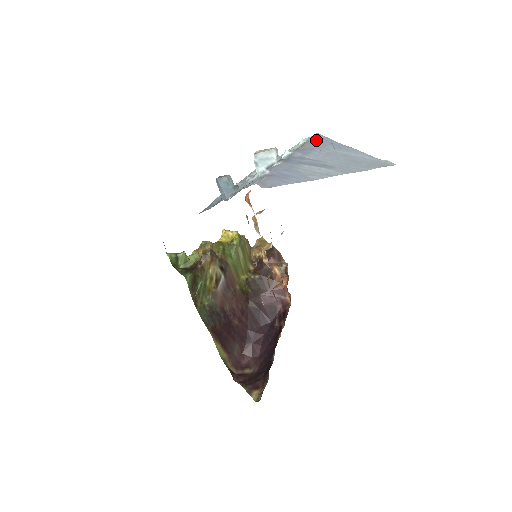
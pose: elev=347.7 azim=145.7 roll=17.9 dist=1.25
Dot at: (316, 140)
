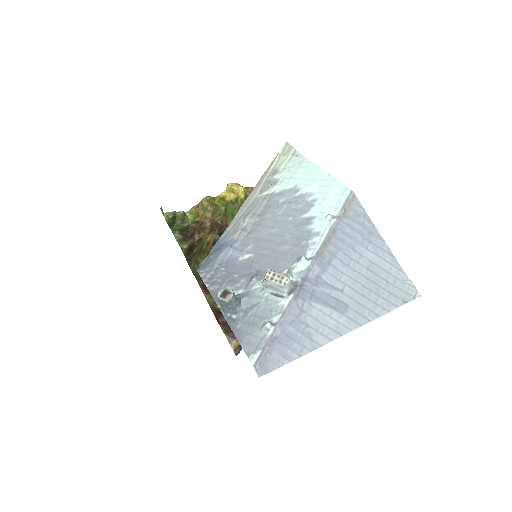
Dot at: (346, 218)
